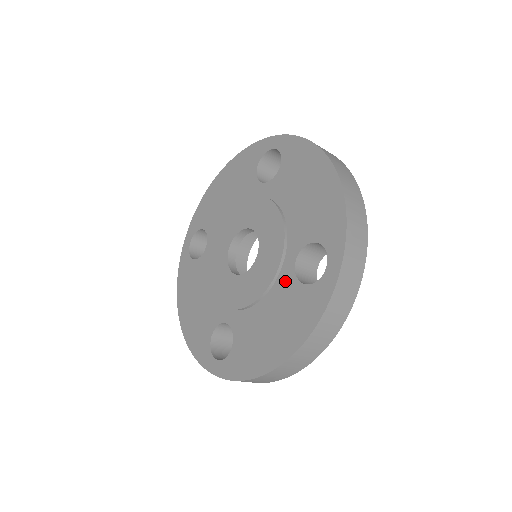
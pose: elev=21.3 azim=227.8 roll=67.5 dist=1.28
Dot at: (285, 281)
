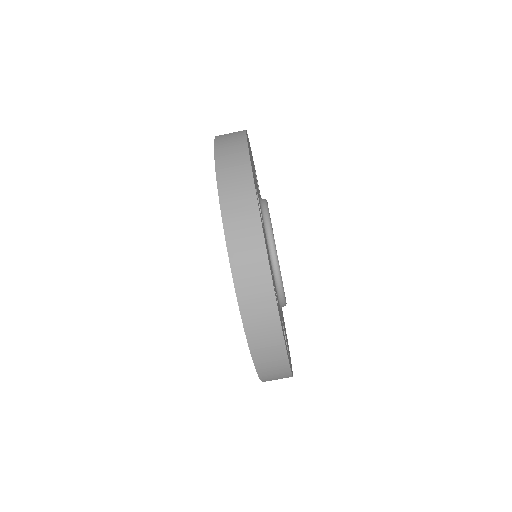
Dot at: occluded
